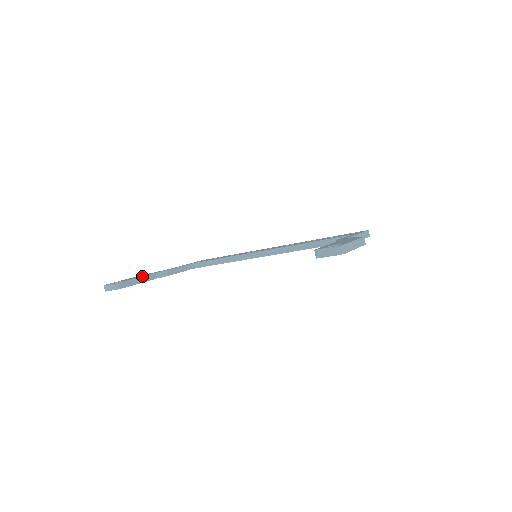
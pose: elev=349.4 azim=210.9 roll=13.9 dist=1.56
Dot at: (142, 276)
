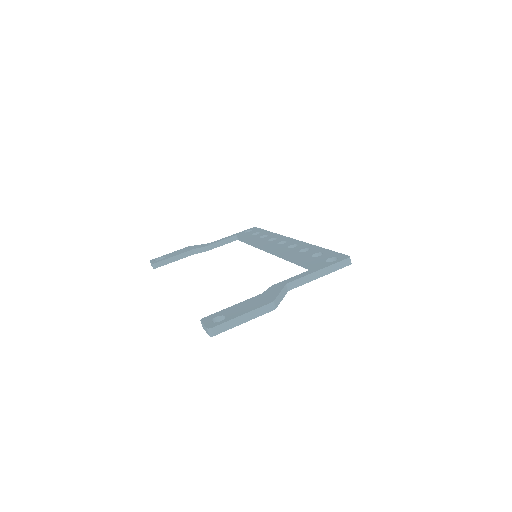
Dot at: (179, 254)
